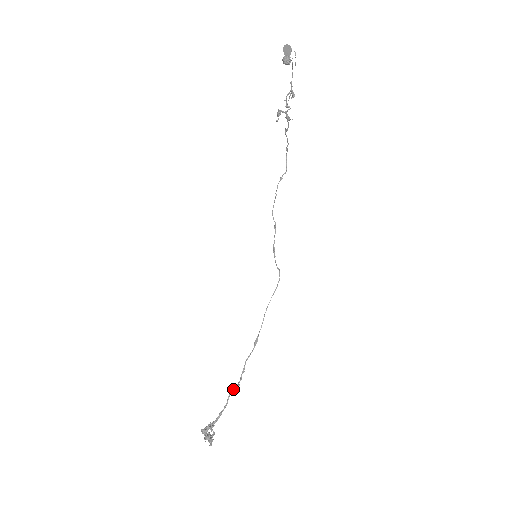
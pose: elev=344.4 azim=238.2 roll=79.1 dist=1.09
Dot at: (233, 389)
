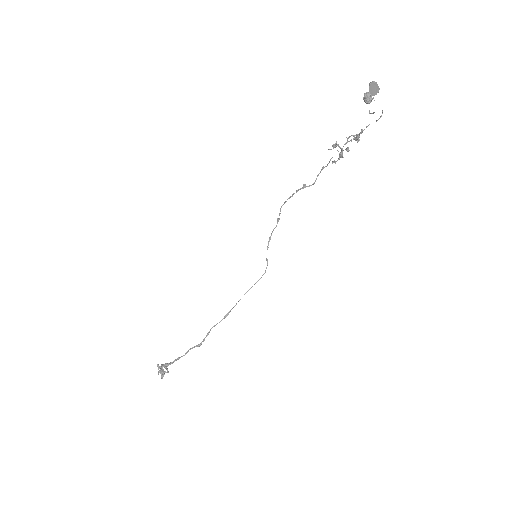
Dot at: (195, 346)
